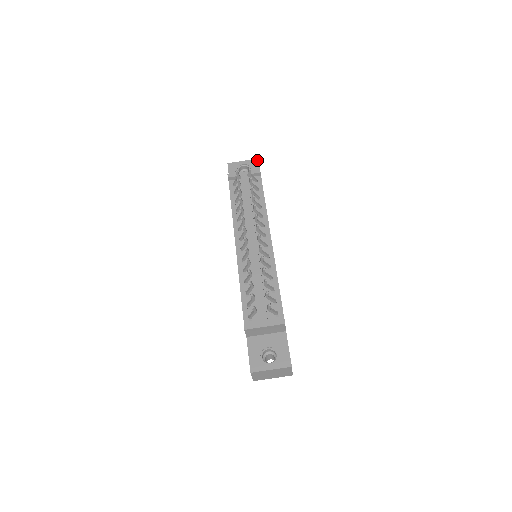
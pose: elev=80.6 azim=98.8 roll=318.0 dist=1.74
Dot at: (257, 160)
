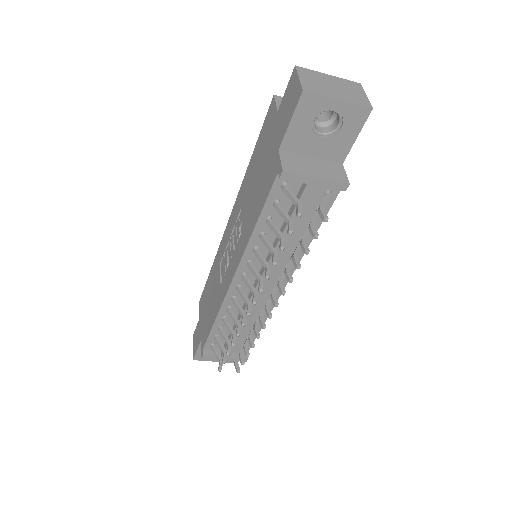
Dot at: (368, 113)
